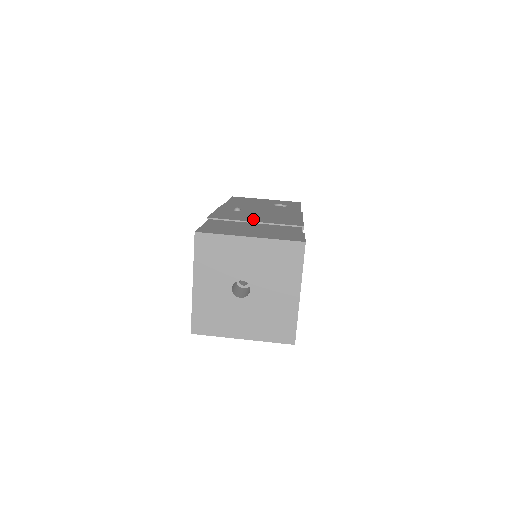
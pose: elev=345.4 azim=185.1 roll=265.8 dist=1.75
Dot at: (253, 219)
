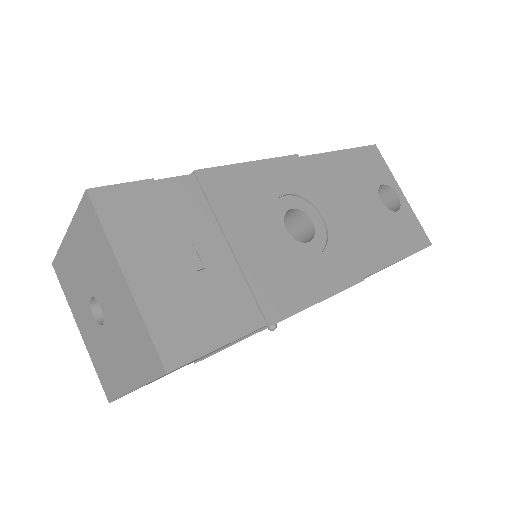
Dot at: occluded
